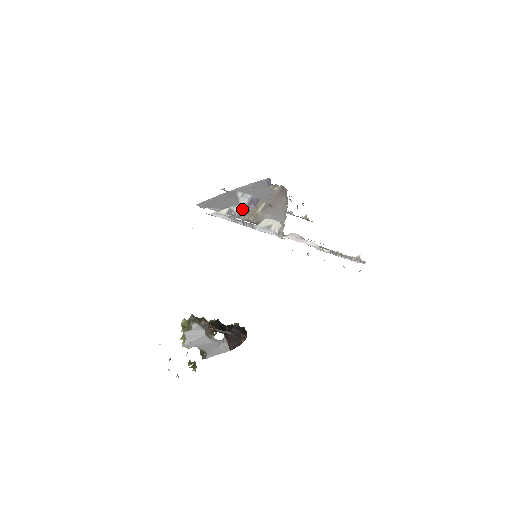
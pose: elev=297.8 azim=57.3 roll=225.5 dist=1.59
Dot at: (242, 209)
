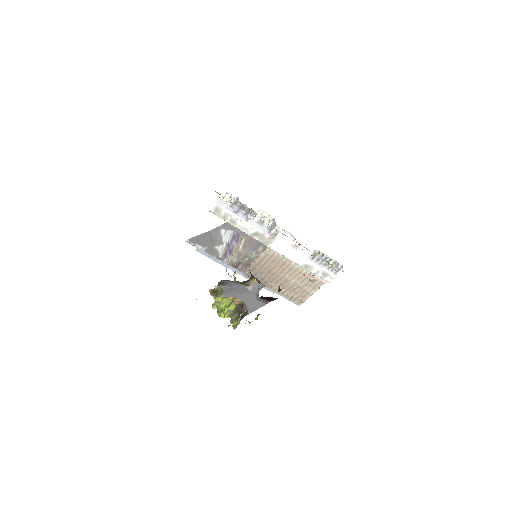
Dot at: (226, 248)
